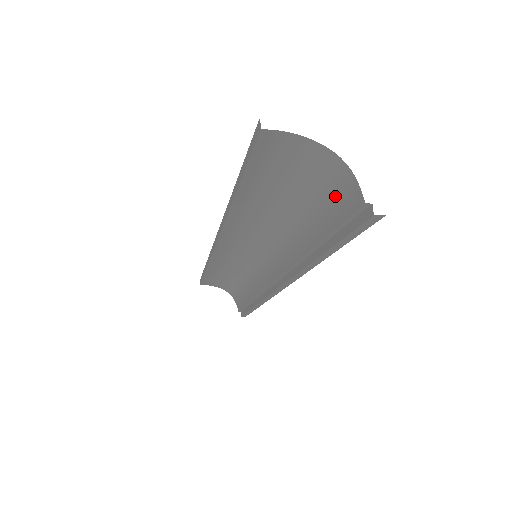
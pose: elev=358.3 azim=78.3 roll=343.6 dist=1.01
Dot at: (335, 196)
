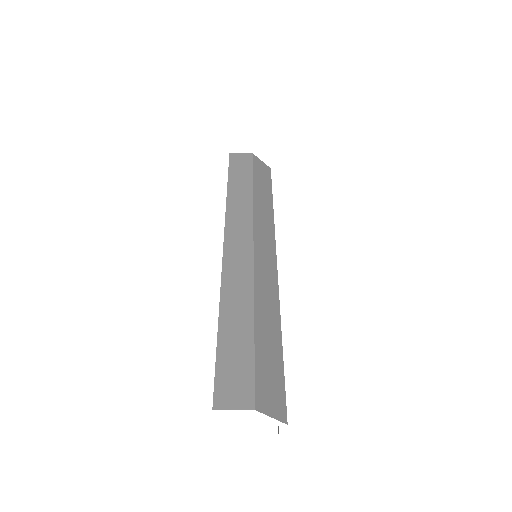
Dot at: occluded
